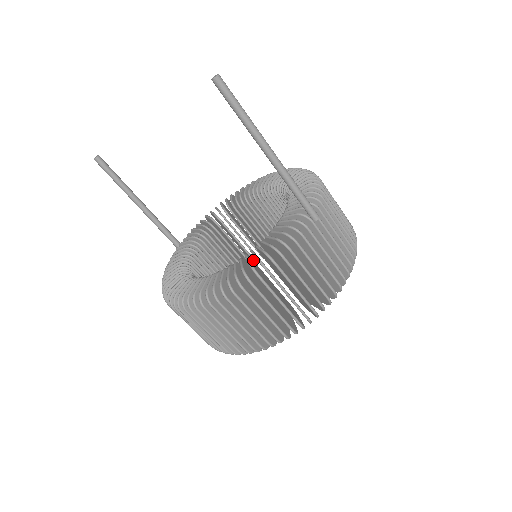
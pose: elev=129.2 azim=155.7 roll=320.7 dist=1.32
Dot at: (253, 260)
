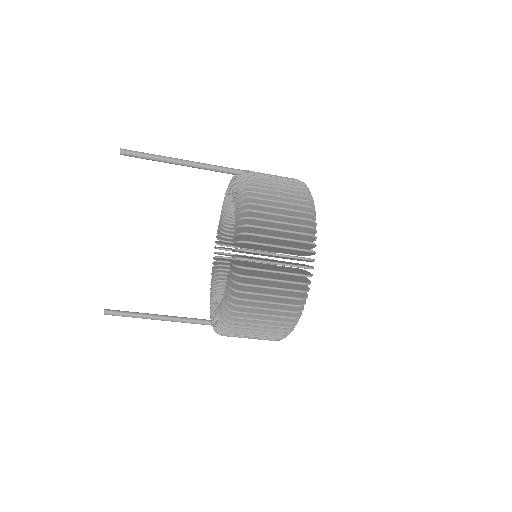
Dot at: occluded
